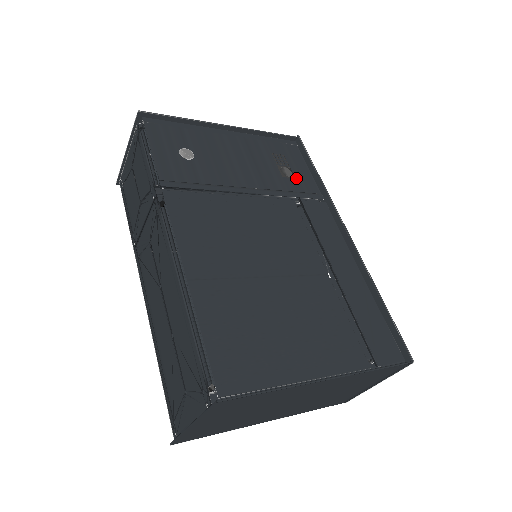
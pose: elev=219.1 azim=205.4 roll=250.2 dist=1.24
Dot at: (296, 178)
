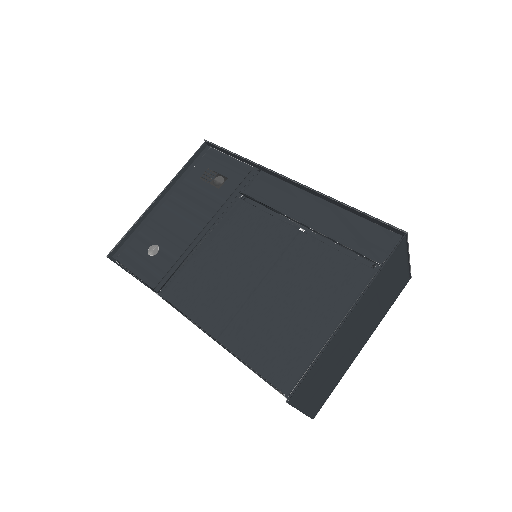
Dot at: (228, 177)
